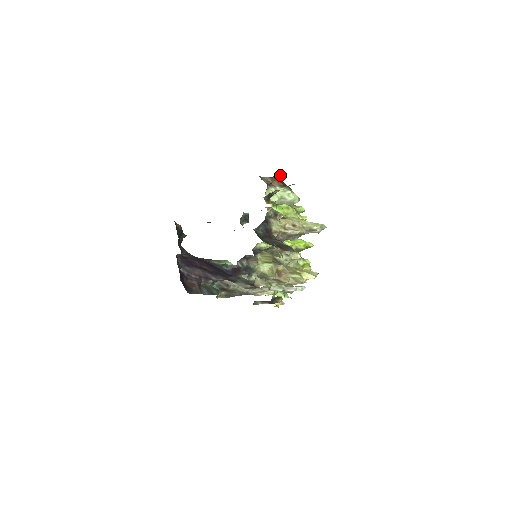
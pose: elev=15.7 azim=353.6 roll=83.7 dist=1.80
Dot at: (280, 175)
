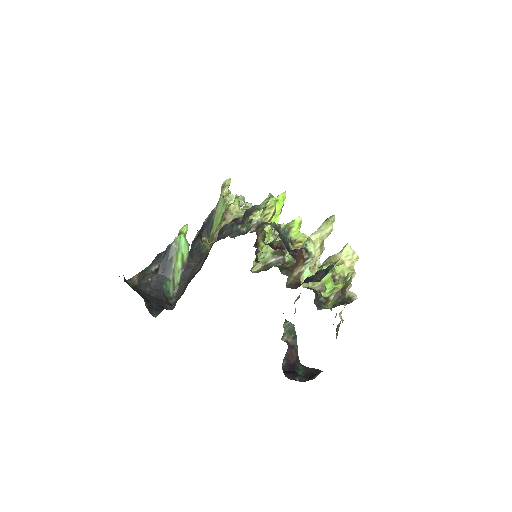
Dot at: (296, 261)
